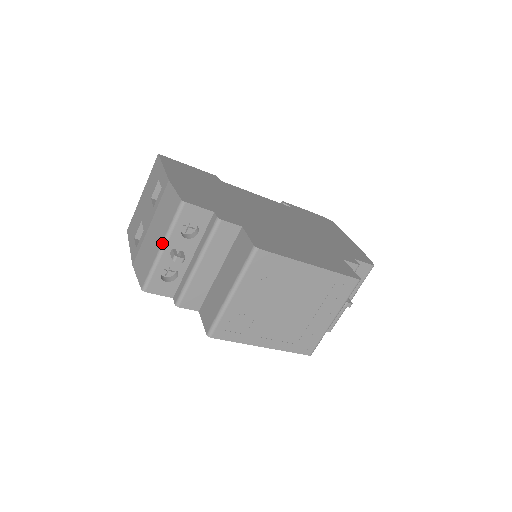
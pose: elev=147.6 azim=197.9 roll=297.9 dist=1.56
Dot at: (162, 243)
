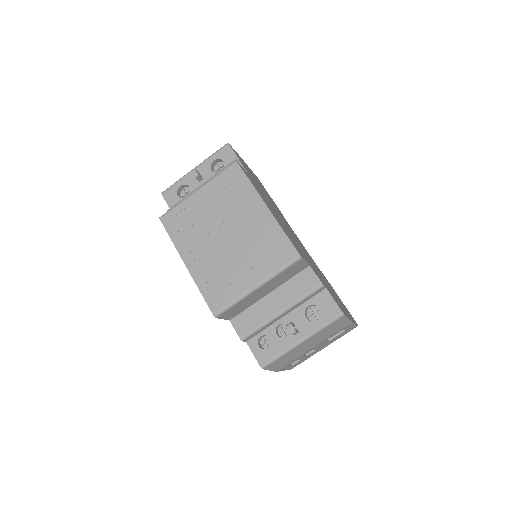
Dot at: (197, 166)
